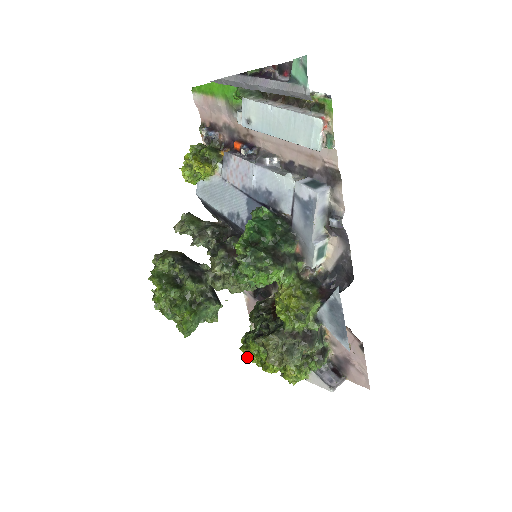
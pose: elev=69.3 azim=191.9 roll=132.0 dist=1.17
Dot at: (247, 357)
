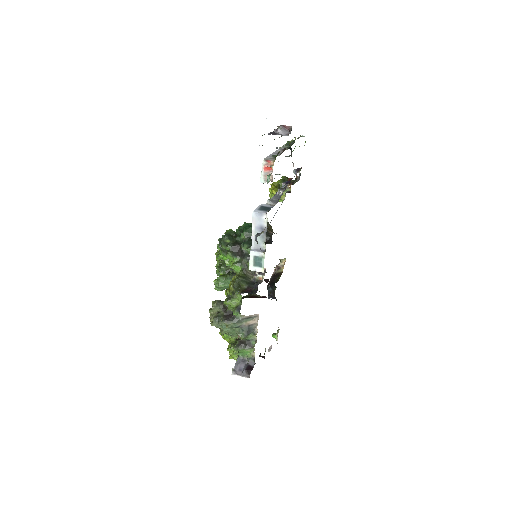
Dot at: occluded
